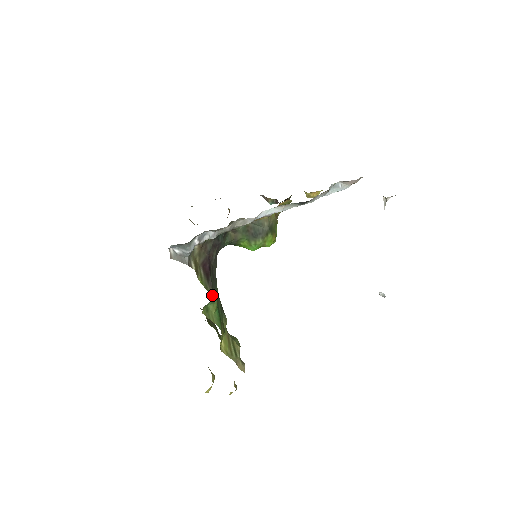
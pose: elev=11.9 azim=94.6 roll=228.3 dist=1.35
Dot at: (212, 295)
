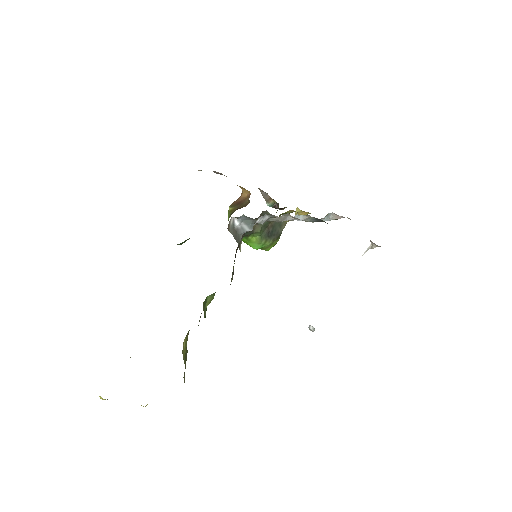
Dot at: occluded
